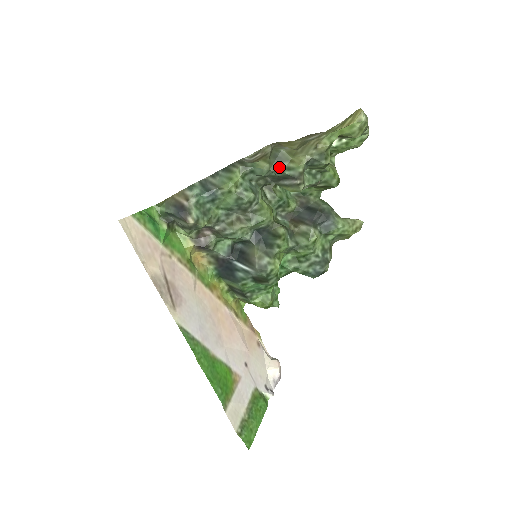
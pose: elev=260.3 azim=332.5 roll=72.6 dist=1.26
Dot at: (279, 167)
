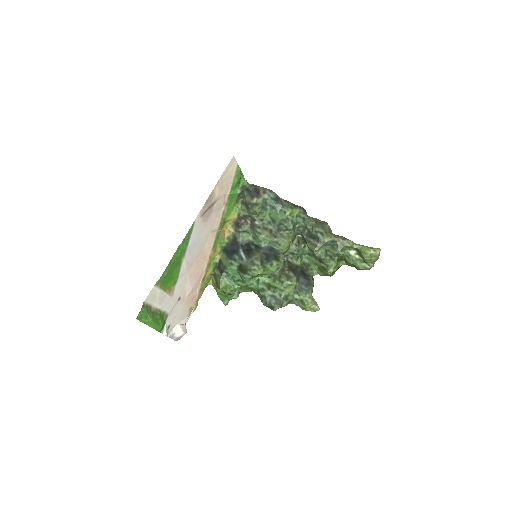
Dot at: (318, 229)
